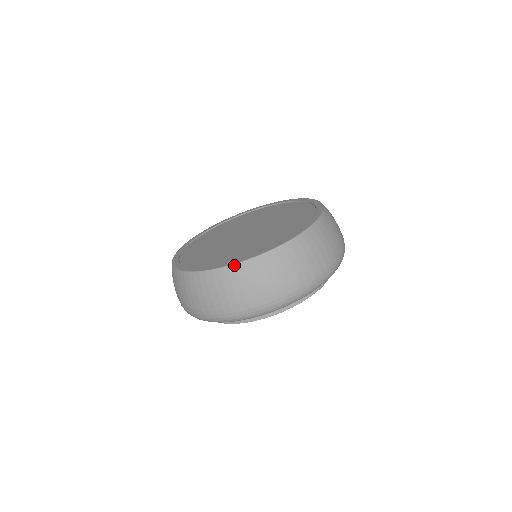
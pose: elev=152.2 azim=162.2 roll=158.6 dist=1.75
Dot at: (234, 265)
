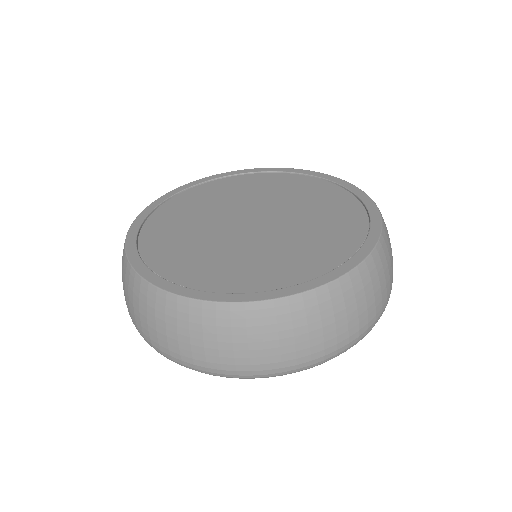
Dot at: (141, 278)
